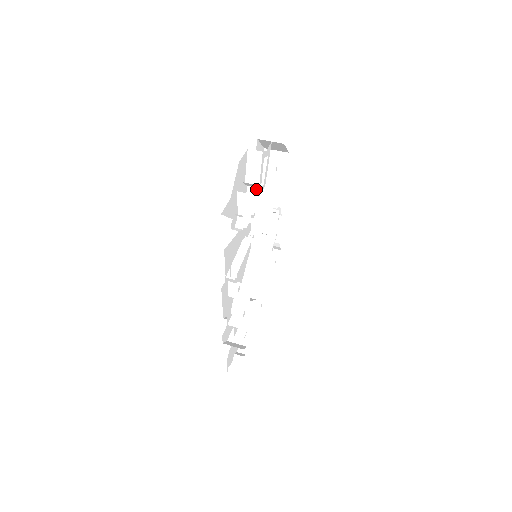
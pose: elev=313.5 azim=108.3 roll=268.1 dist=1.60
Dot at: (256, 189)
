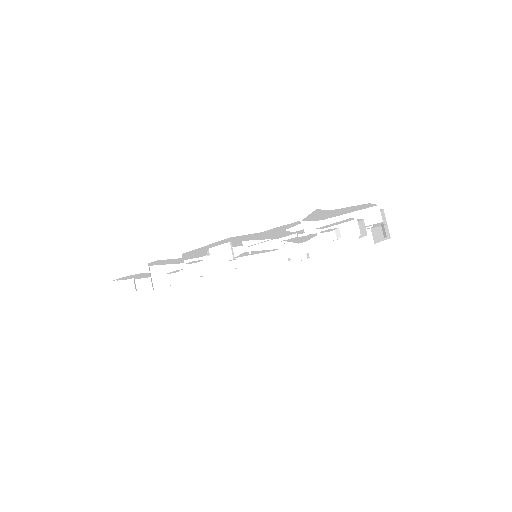
Dot at: occluded
